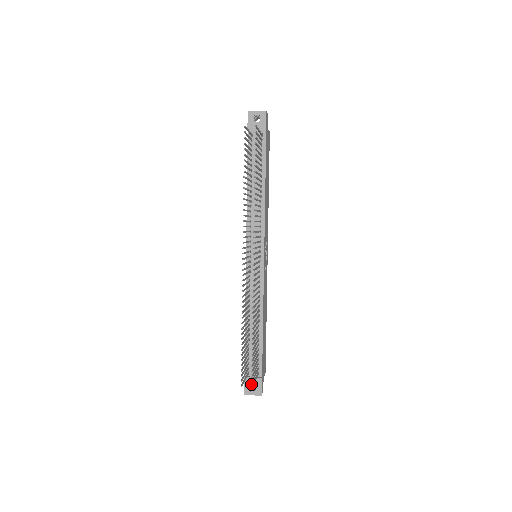
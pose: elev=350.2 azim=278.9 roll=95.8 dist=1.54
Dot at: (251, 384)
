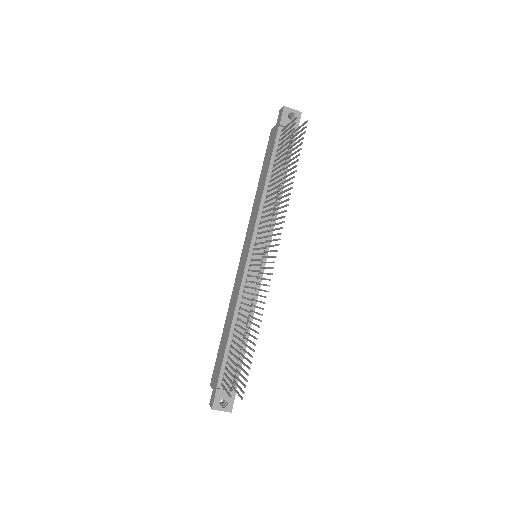
Dot at: (223, 398)
